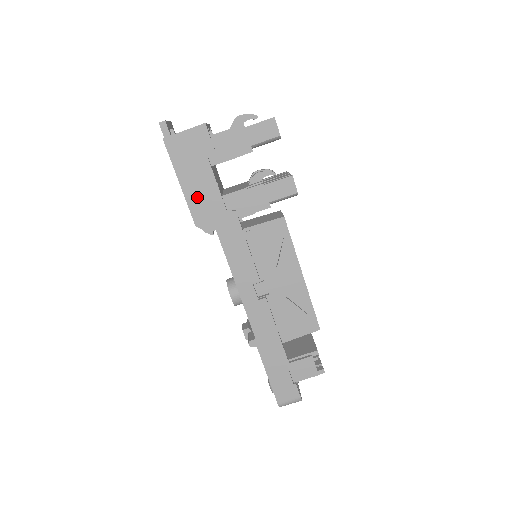
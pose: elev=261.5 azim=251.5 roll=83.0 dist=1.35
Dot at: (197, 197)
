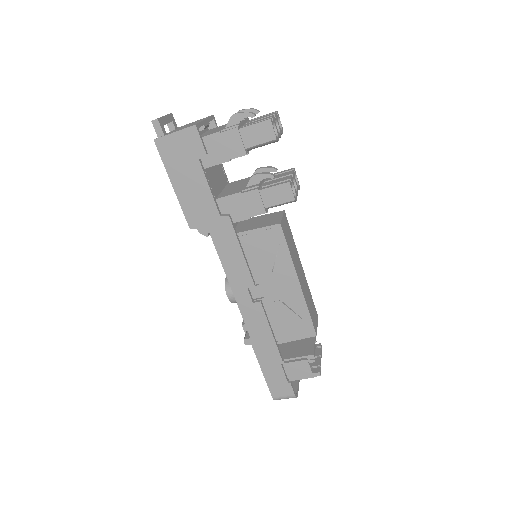
Dot at: (190, 200)
